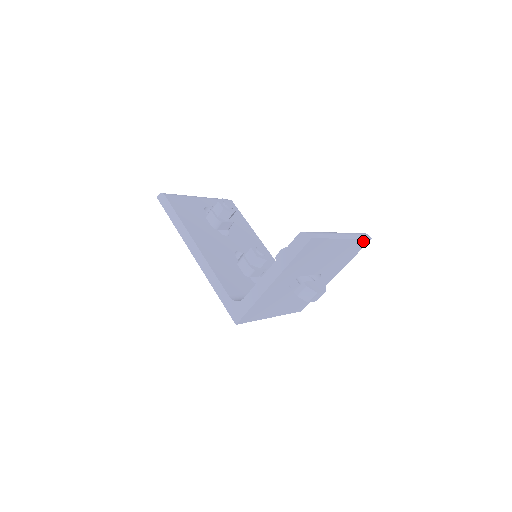
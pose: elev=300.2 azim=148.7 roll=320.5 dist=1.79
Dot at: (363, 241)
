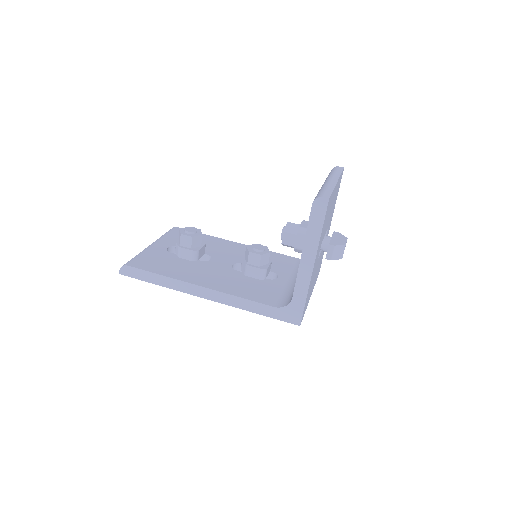
Dot at: occluded
